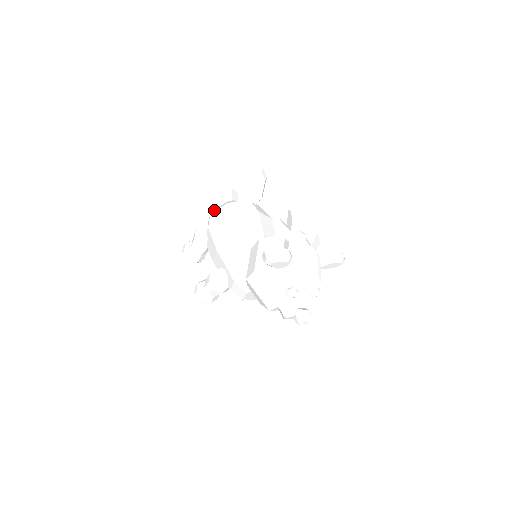
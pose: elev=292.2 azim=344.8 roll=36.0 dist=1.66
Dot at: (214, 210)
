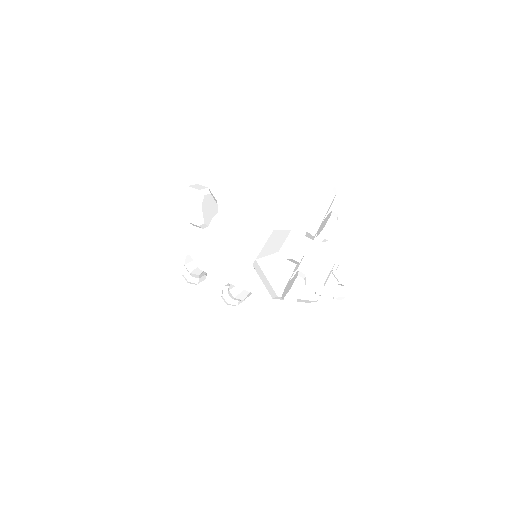
Dot at: (188, 248)
